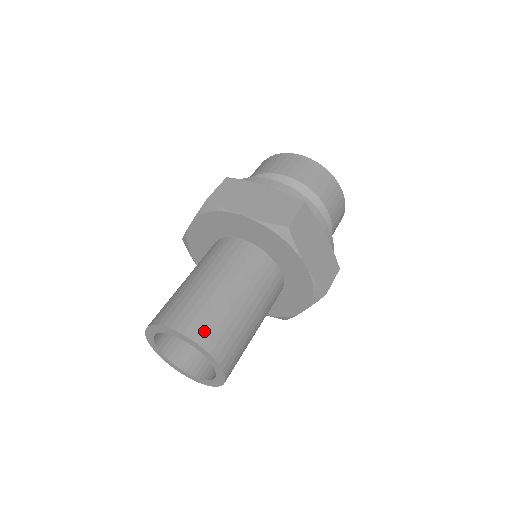
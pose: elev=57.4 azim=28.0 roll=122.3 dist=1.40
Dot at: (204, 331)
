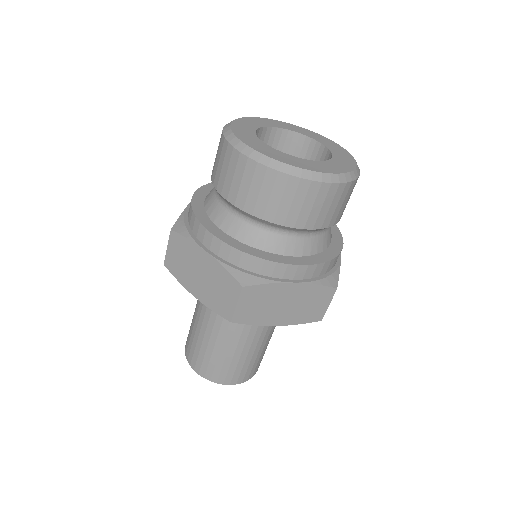
Dot at: (212, 373)
